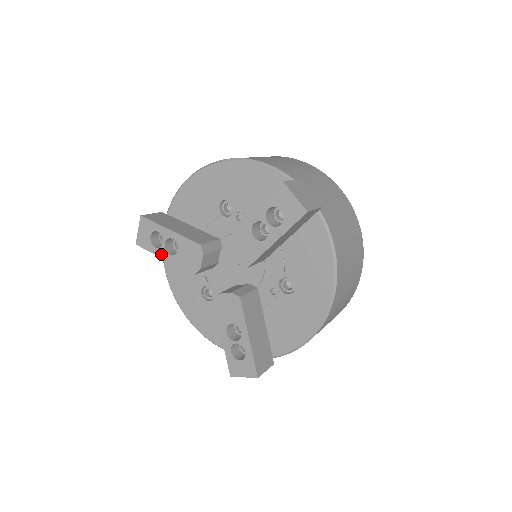
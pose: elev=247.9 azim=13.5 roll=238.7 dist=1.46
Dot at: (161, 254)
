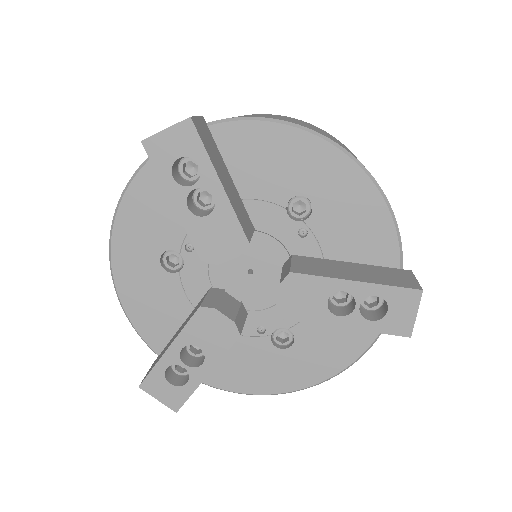
Dot at: (174, 194)
